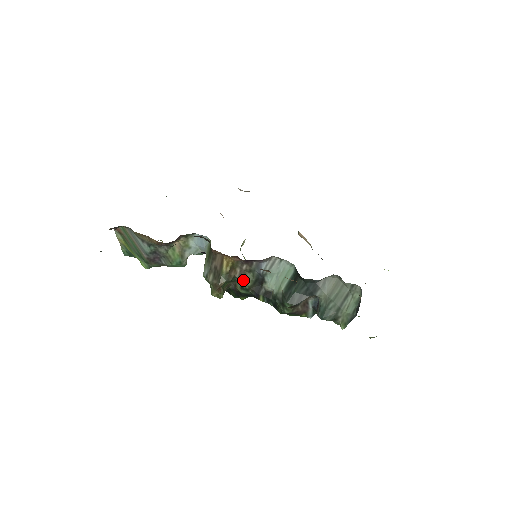
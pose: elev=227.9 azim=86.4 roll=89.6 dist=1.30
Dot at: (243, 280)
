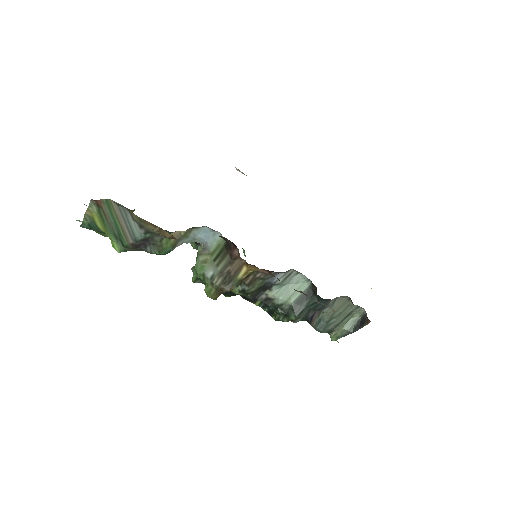
Dot at: (251, 286)
